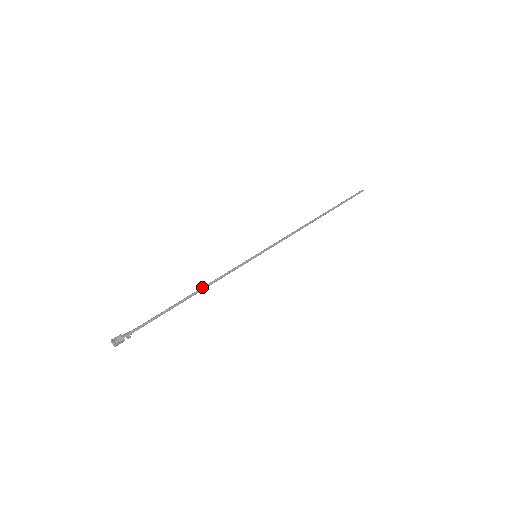
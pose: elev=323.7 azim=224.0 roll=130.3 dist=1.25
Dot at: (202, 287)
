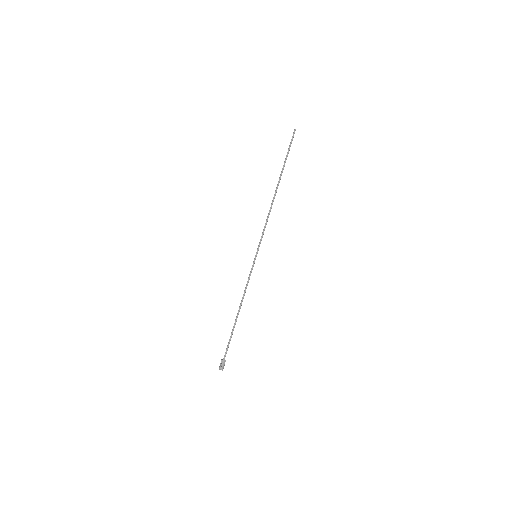
Dot at: (241, 304)
